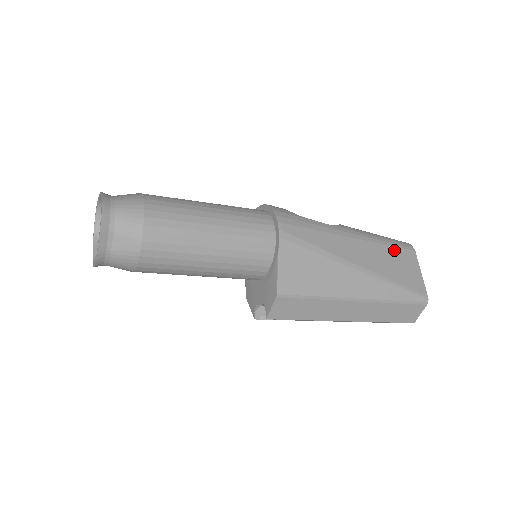
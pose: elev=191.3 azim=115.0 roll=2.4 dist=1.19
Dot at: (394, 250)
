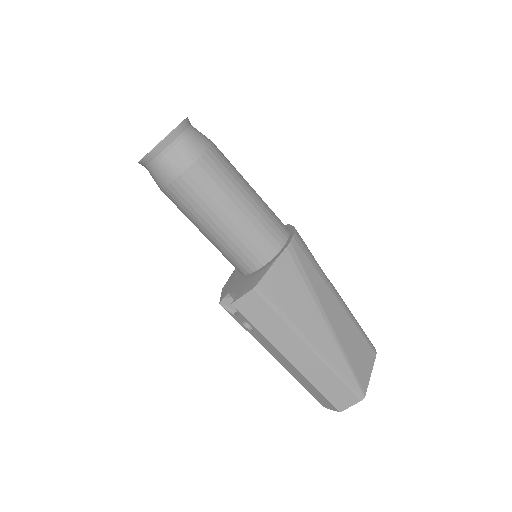
Dot at: (361, 338)
